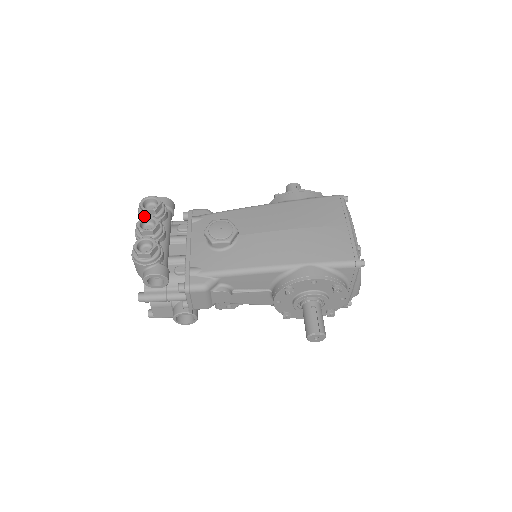
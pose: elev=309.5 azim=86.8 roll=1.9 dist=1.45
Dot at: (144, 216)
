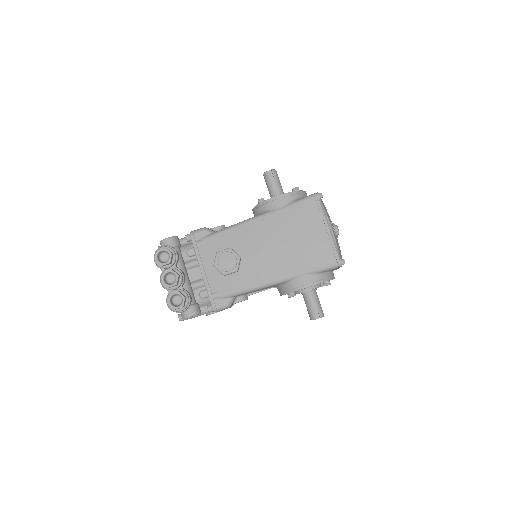
Dot at: (164, 272)
